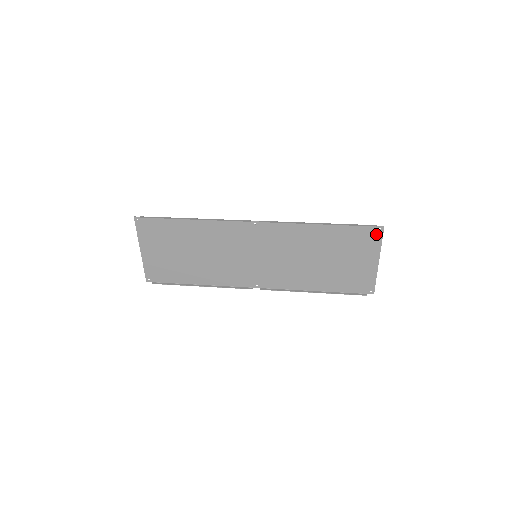
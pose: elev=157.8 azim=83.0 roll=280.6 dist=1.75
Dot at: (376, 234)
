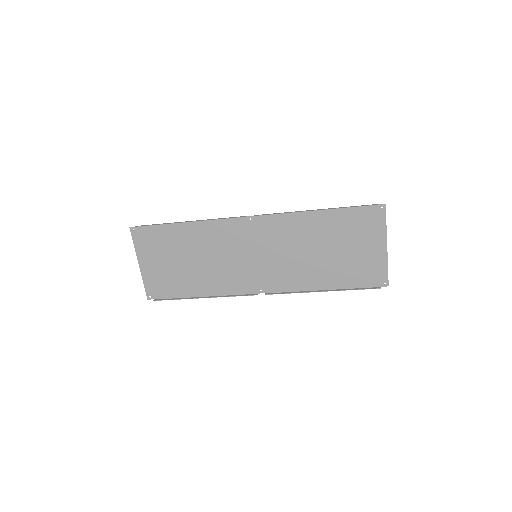
Dot at: (378, 214)
